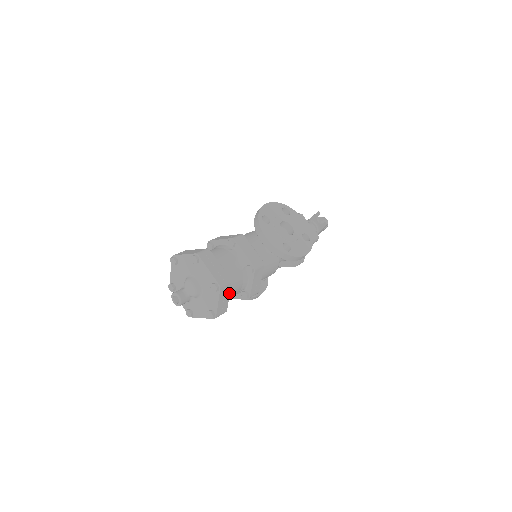
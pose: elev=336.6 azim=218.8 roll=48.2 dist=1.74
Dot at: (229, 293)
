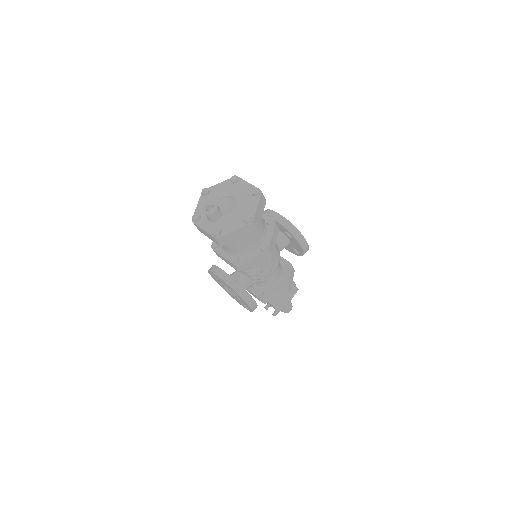
Dot at: (263, 211)
